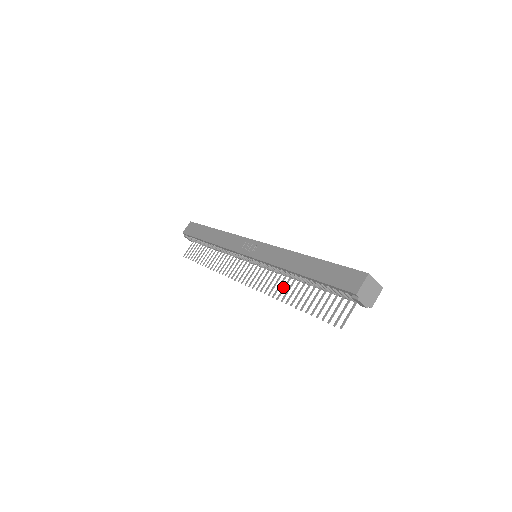
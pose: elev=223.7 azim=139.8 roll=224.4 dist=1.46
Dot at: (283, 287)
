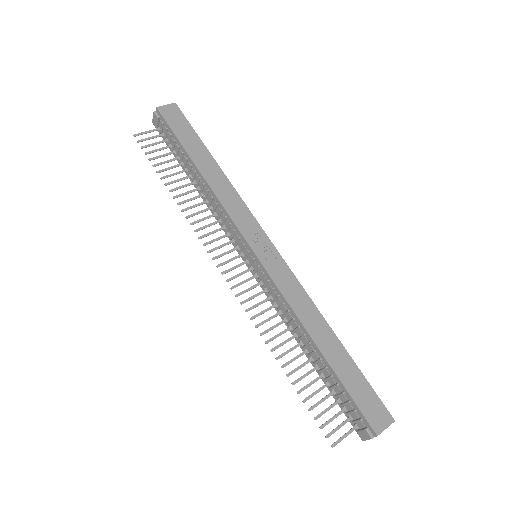
Dot at: (279, 333)
